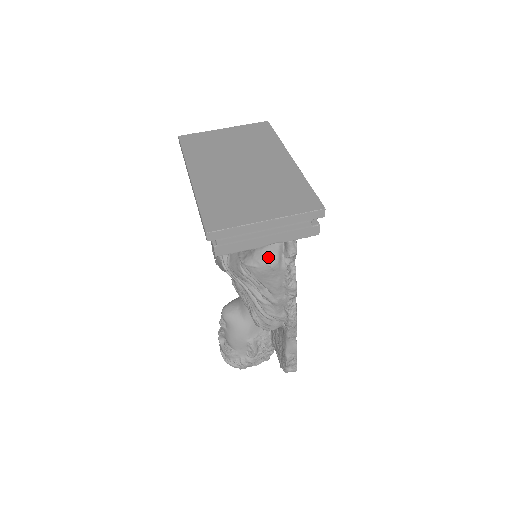
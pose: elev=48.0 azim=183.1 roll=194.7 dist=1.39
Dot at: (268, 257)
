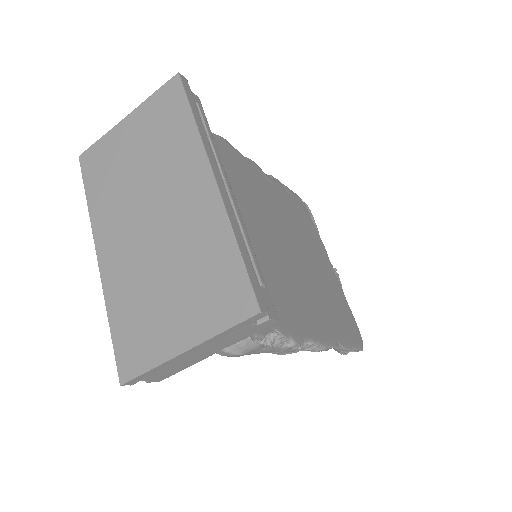
Dot at: (229, 349)
